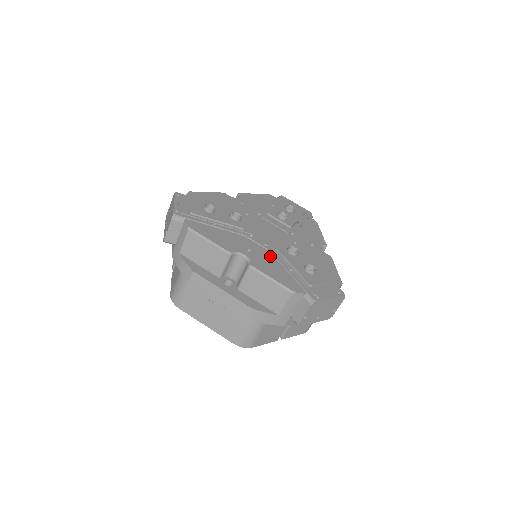
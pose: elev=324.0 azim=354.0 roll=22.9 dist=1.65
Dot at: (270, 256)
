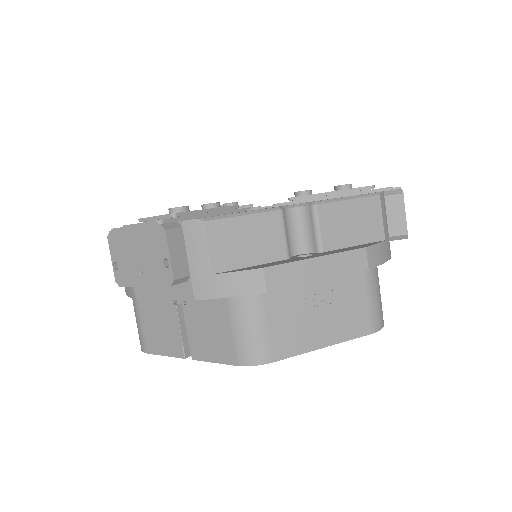
Dot at: occluded
